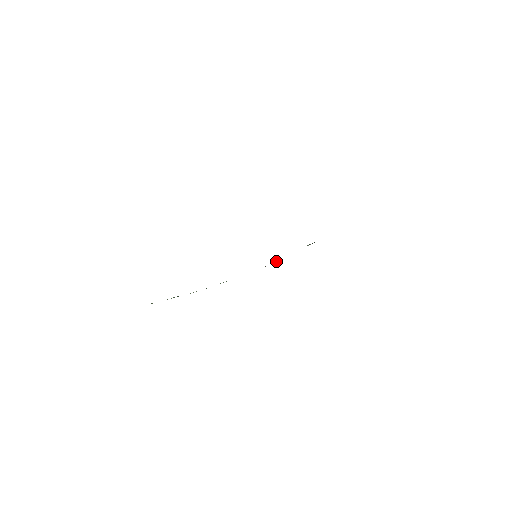
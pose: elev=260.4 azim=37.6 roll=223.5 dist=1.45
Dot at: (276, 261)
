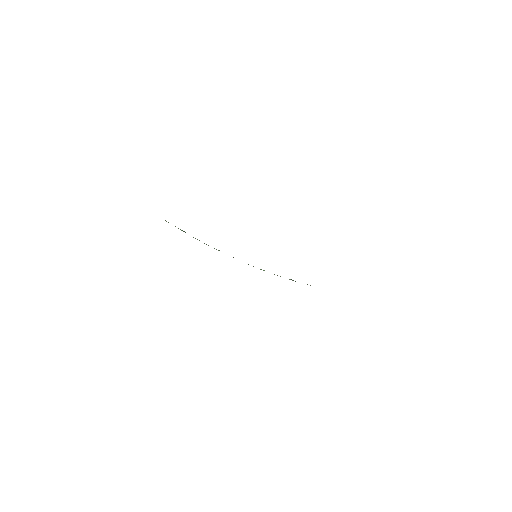
Dot at: occluded
